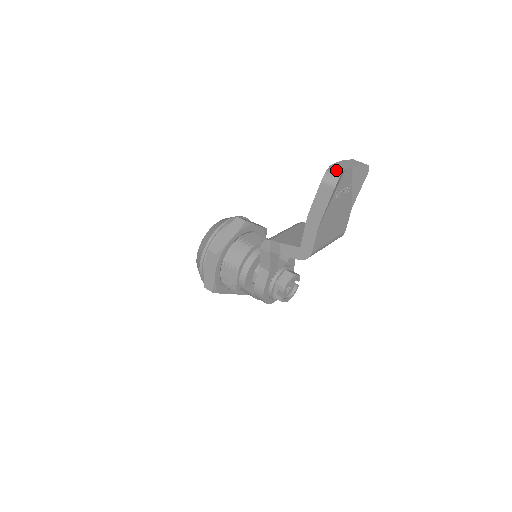
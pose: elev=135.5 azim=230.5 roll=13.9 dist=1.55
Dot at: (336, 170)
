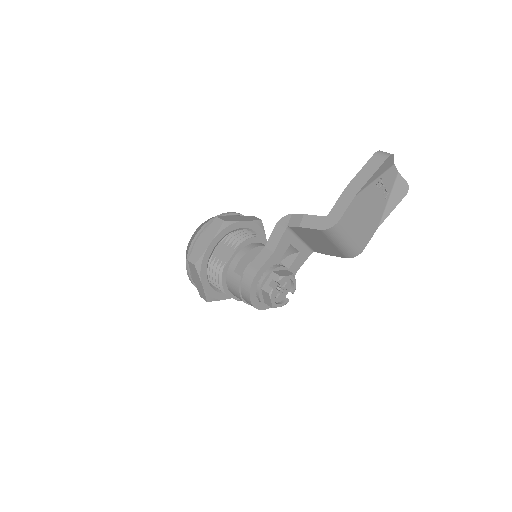
Dot at: occluded
